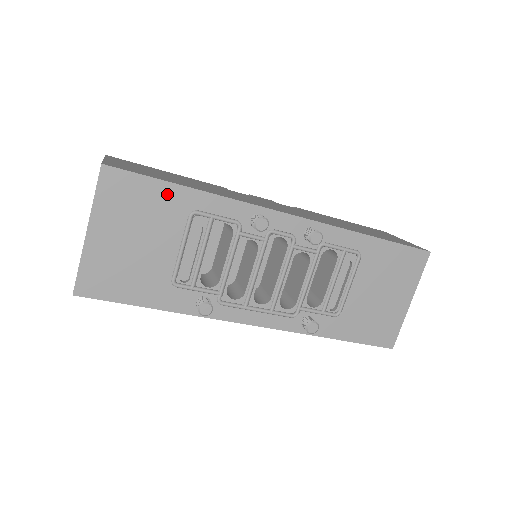
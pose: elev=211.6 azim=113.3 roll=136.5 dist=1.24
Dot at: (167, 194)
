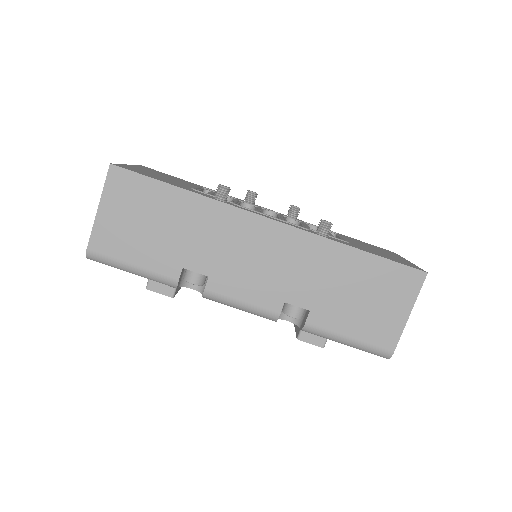
Dot at: occluded
